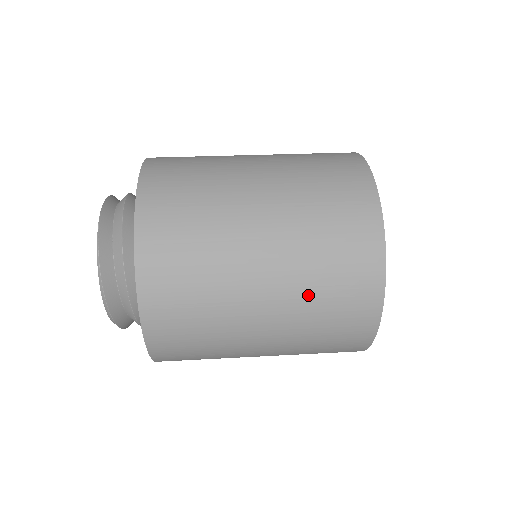
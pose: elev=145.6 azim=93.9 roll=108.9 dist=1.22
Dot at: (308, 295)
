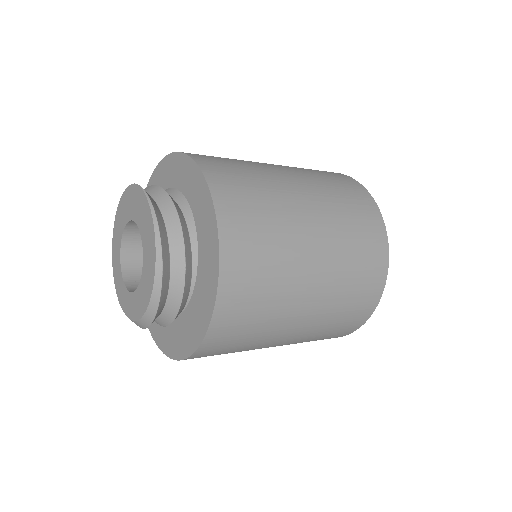
Dot at: (340, 222)
